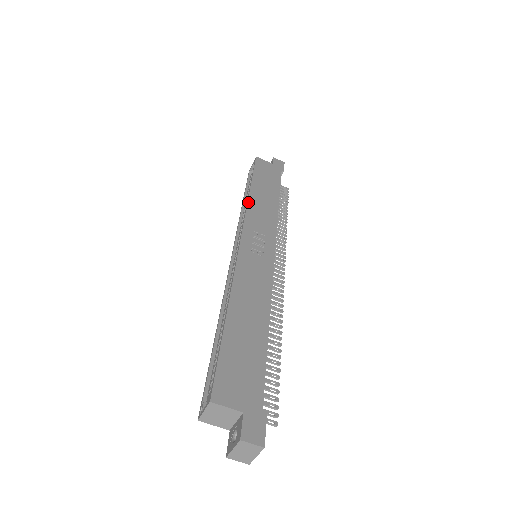
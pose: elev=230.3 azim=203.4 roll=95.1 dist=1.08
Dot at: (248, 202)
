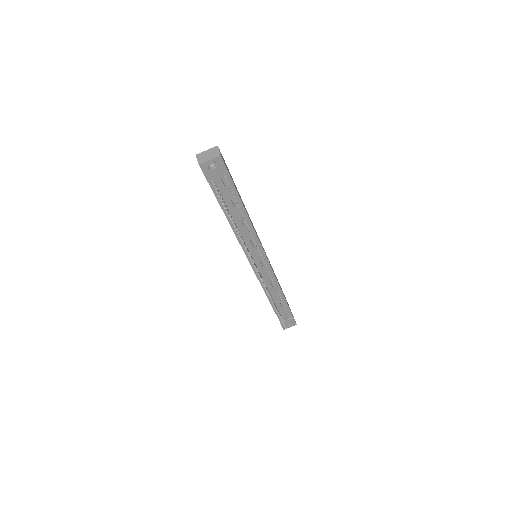
Dot at: occluded
